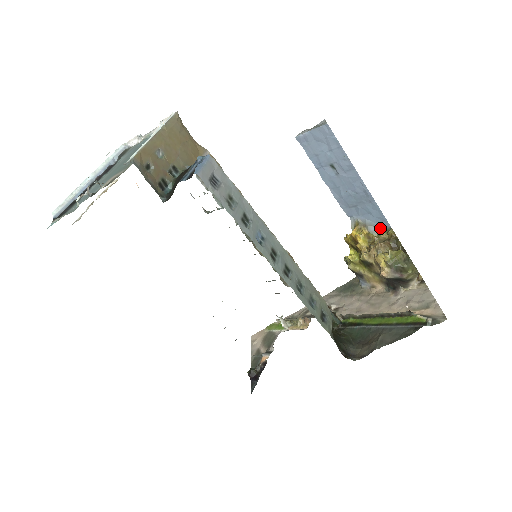
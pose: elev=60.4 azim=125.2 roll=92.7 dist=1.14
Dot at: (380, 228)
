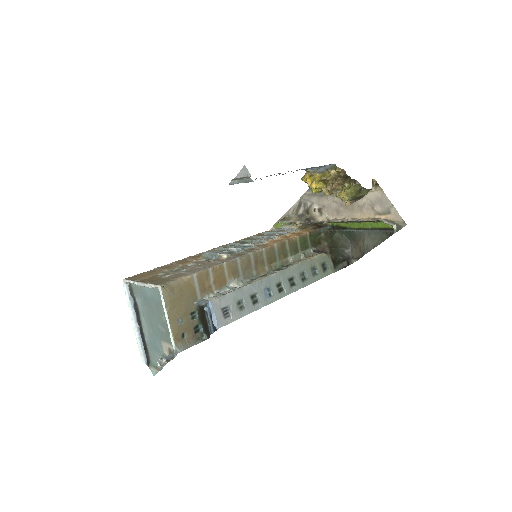
Dot at: (327, 167)
